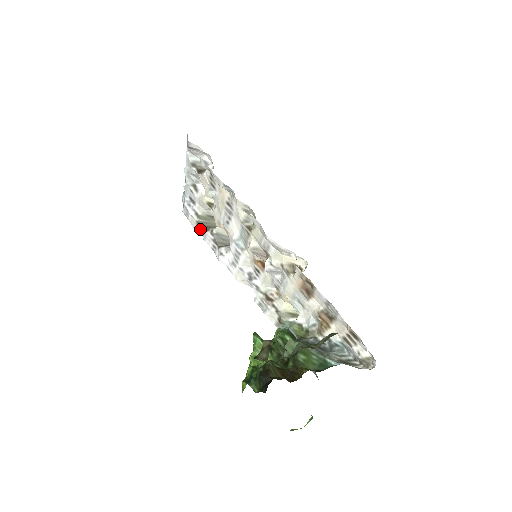
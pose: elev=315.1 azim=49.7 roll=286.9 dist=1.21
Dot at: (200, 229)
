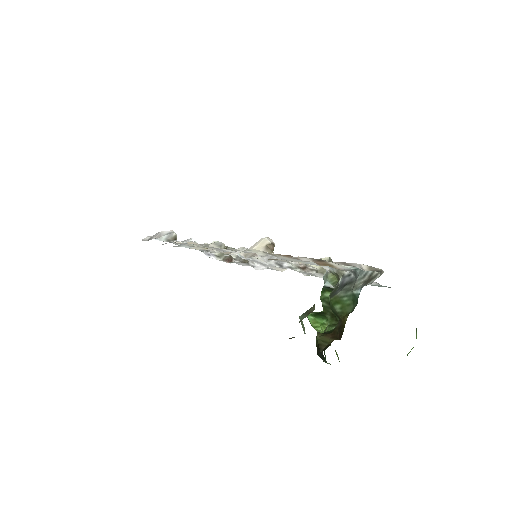
Dot at: occluded
